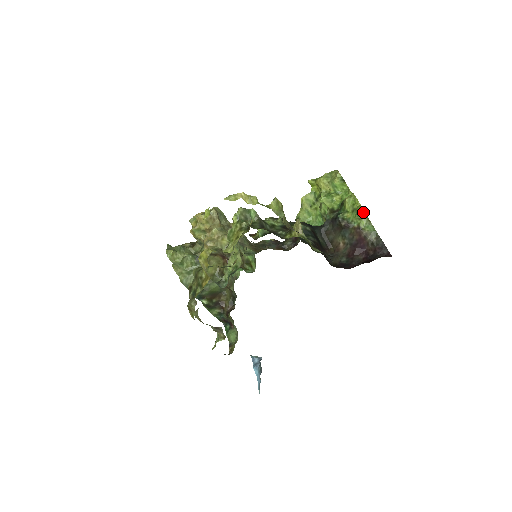
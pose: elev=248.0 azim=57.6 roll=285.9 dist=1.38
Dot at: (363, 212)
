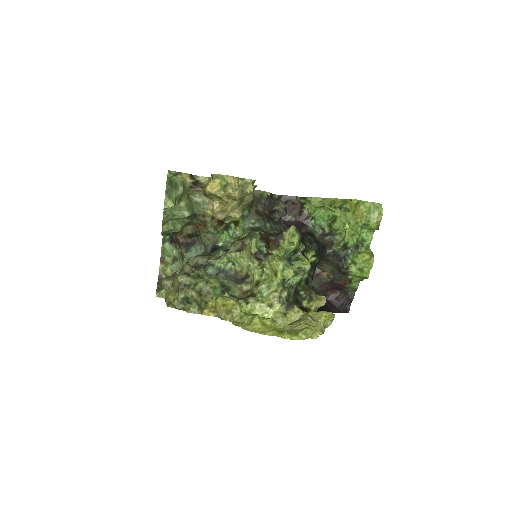
Dot at: (365, 278)
